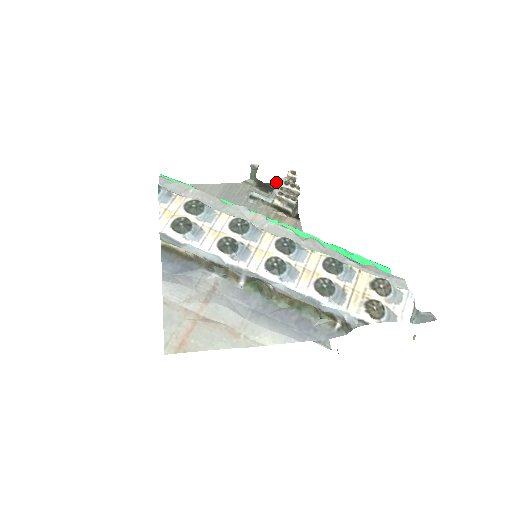
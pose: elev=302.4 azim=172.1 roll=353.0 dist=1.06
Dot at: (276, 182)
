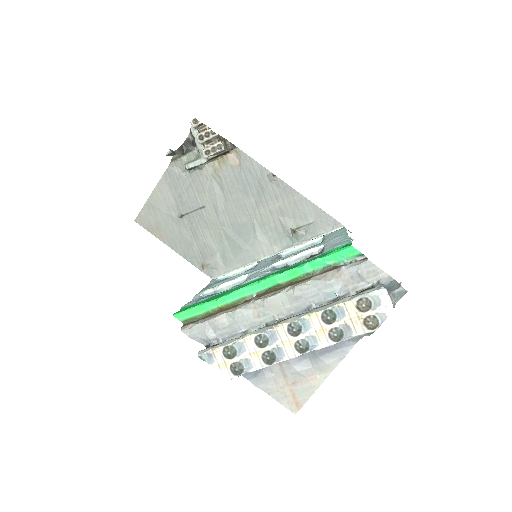
Dot at: (189, 133)
